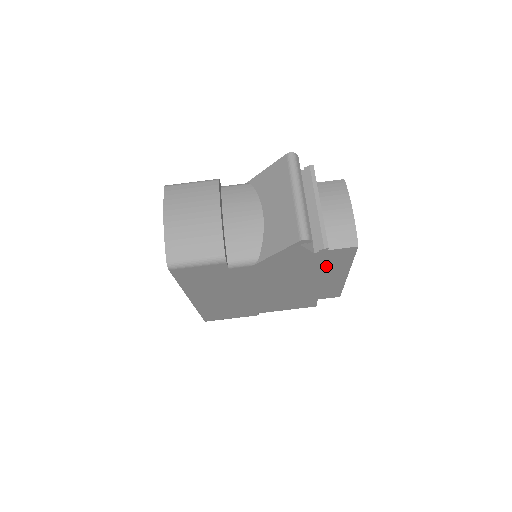
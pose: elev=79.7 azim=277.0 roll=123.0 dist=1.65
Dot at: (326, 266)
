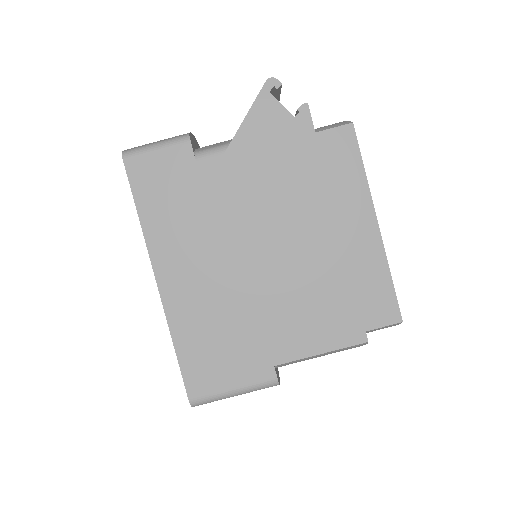
Dot at: (332, 186)
